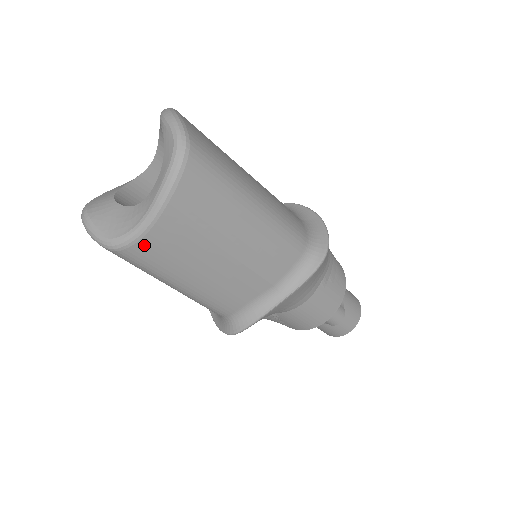
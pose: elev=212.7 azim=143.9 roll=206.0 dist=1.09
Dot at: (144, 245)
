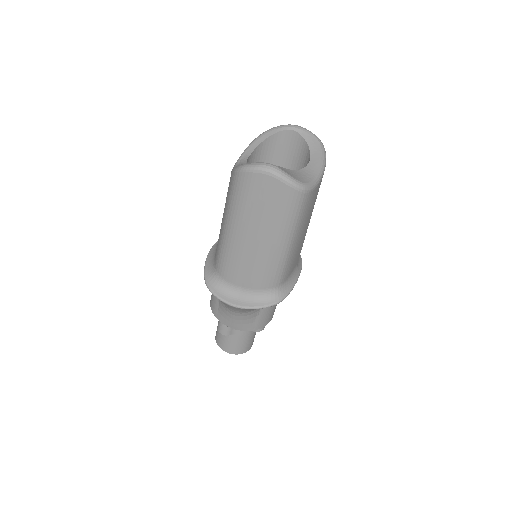
Dot at: (313, 194)
